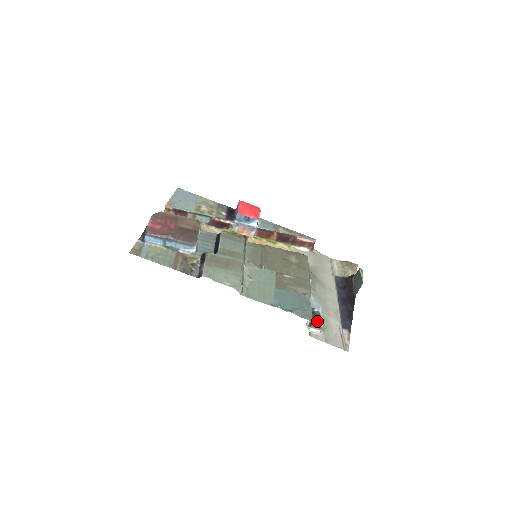
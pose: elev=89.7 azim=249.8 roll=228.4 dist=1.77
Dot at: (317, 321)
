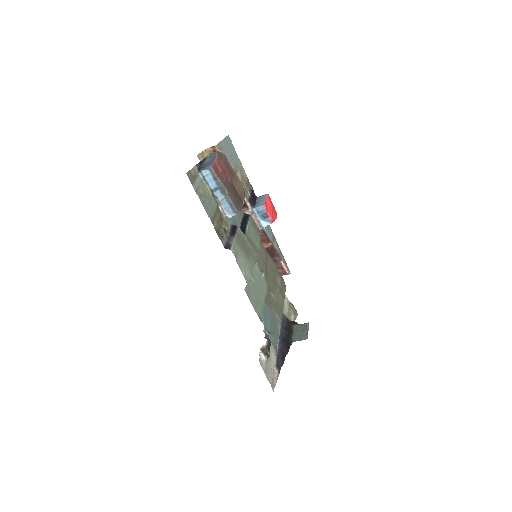
Dot at: occluded
